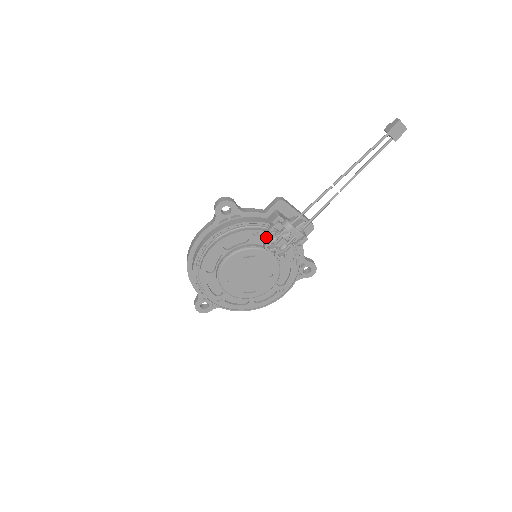
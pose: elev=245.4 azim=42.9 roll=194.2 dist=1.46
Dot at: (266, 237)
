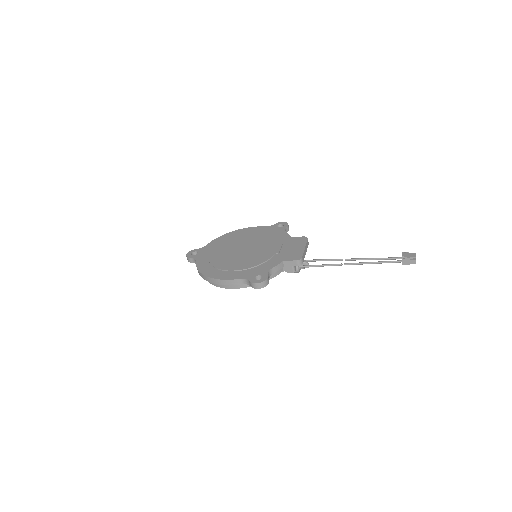
Dot at: occluded
